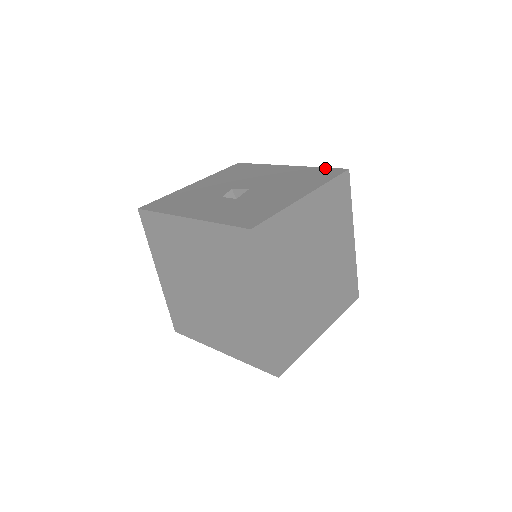
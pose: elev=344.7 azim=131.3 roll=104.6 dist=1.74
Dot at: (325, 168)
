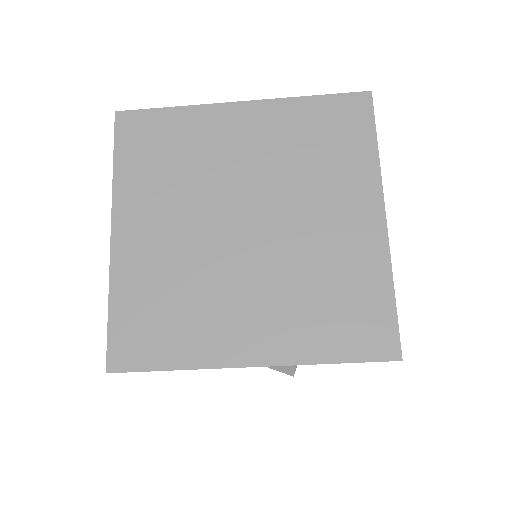
Dot at: occluded
